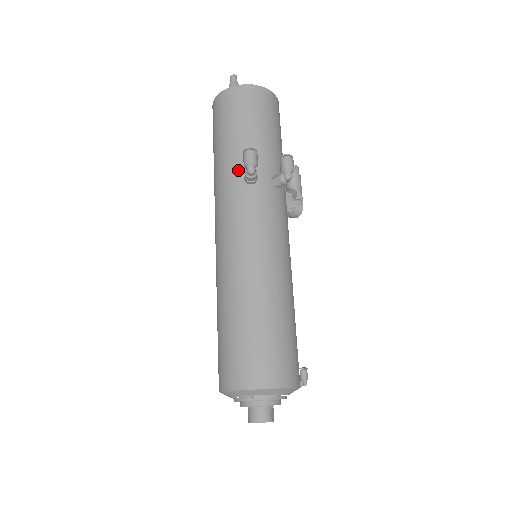
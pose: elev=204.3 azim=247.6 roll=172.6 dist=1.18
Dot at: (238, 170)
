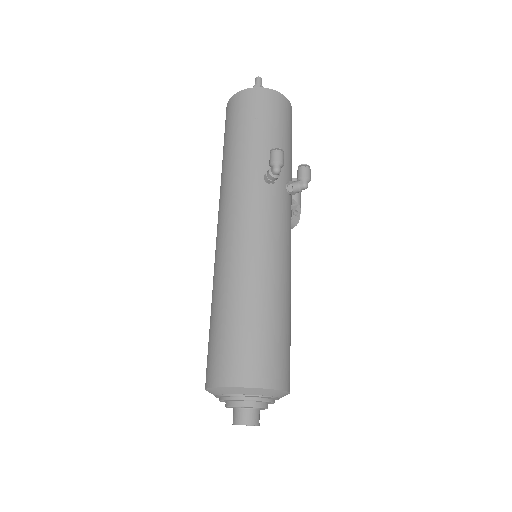
Dot at: (258, 167)
